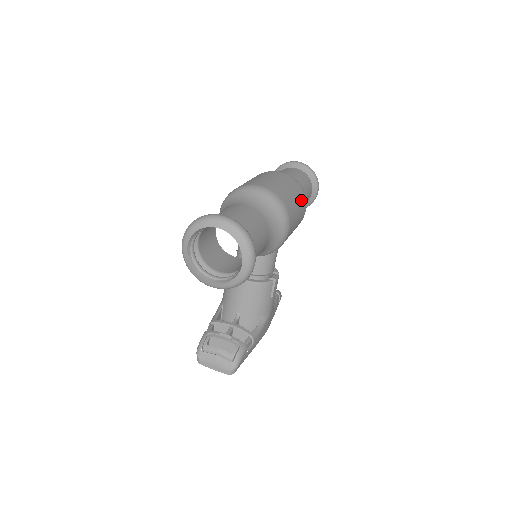
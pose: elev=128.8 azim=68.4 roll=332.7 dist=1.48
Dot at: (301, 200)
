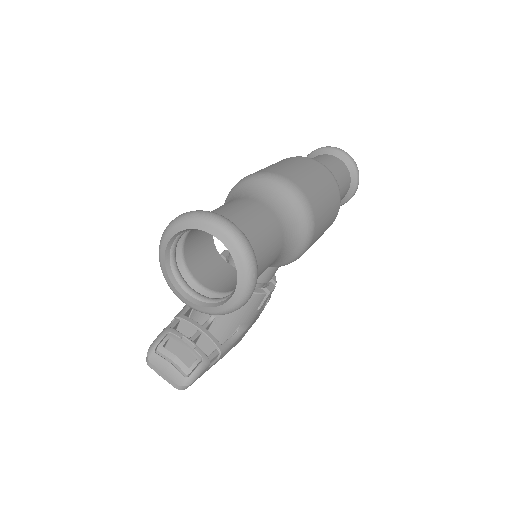
Dot at: (334, 209)
